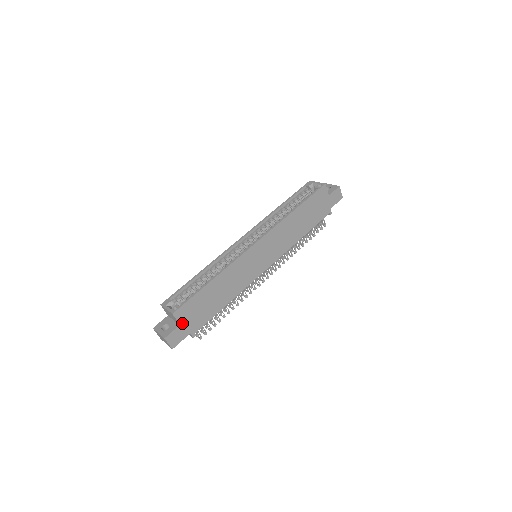
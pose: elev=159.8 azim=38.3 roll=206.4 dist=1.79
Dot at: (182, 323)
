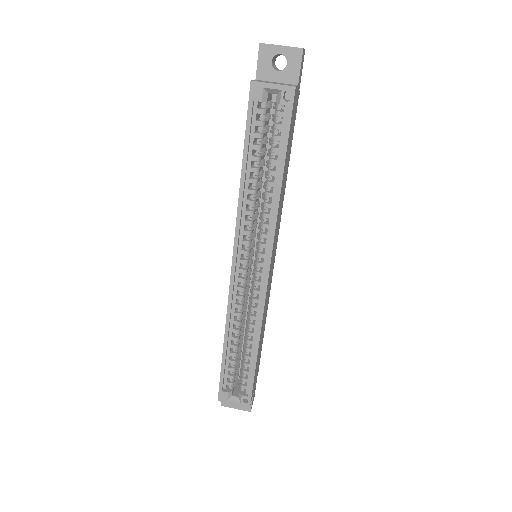
Dot at: occluded
